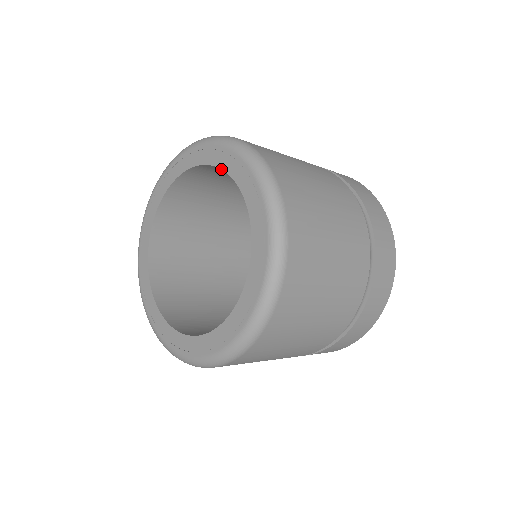
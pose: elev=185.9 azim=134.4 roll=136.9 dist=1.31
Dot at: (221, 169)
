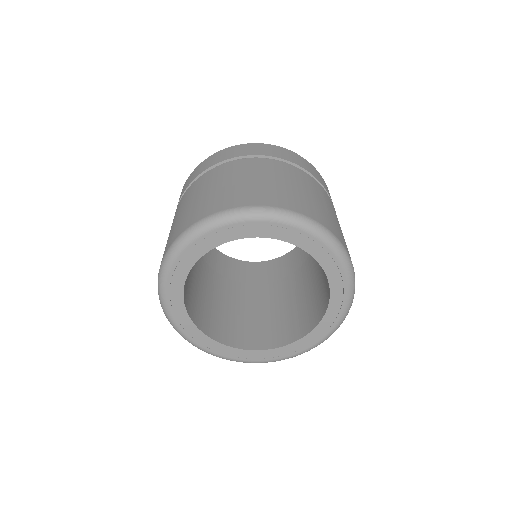
Dot at: occluded
